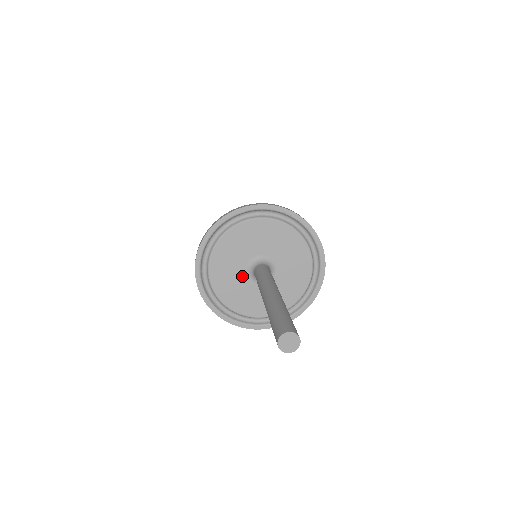
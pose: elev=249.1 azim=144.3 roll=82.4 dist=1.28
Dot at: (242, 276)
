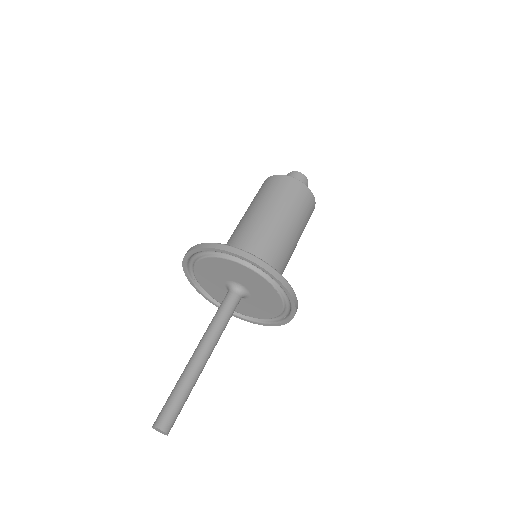
Dot at: (224, 290)
